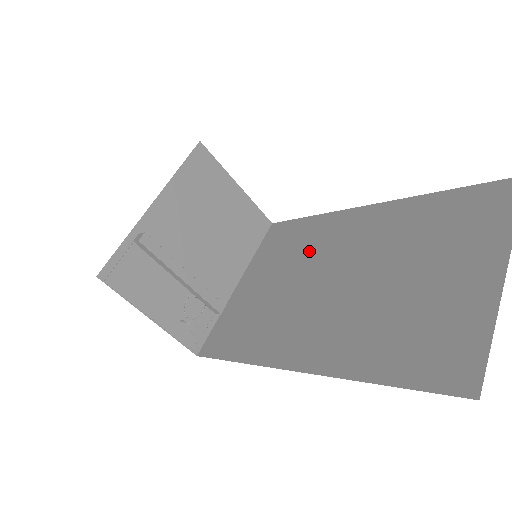
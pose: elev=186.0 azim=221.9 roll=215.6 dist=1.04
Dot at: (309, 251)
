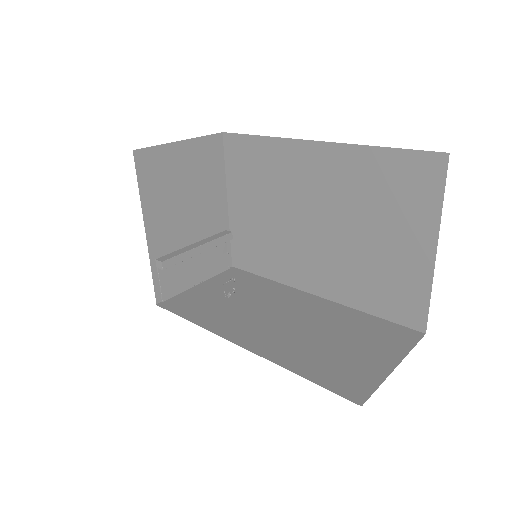
Dot at: (278, 185)
